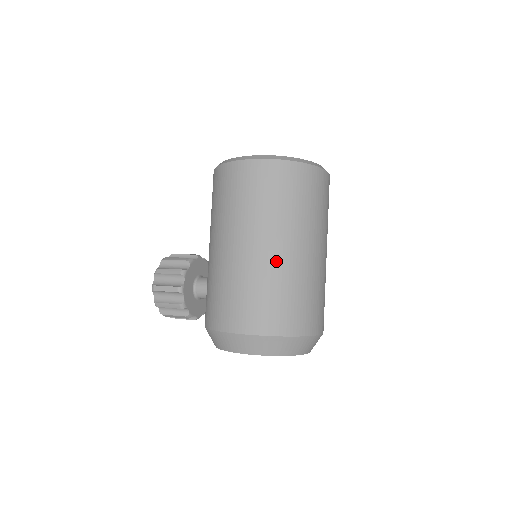
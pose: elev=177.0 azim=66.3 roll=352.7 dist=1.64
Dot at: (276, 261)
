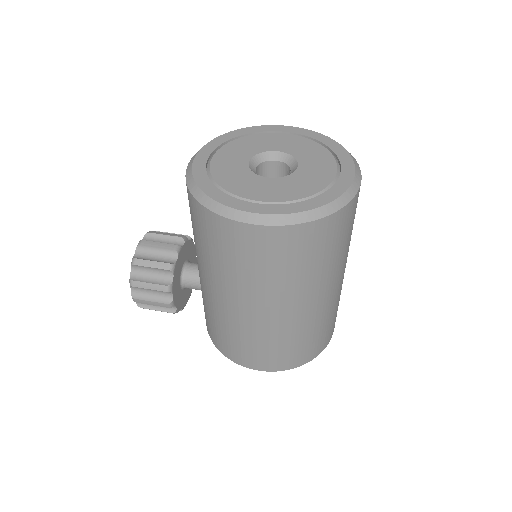
Dot at: (298, 319)
